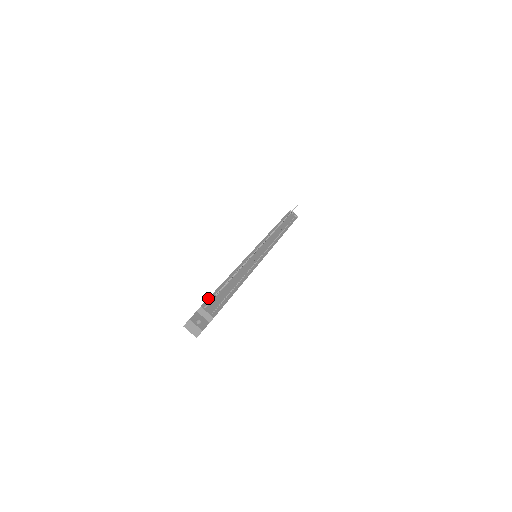
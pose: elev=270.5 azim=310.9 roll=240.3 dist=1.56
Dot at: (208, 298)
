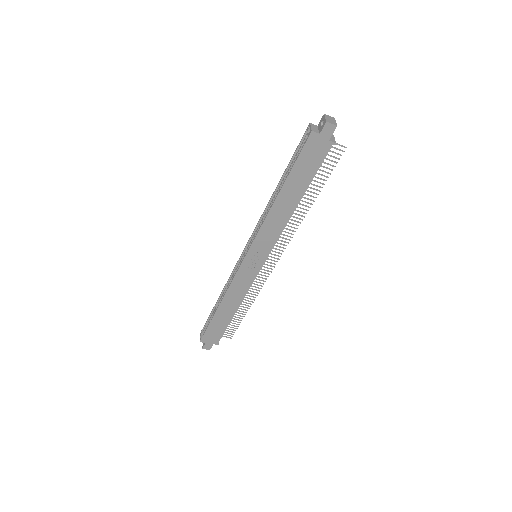
Dot at: occluded
